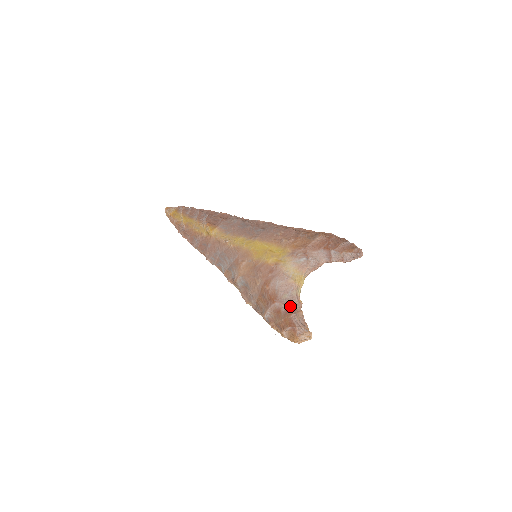
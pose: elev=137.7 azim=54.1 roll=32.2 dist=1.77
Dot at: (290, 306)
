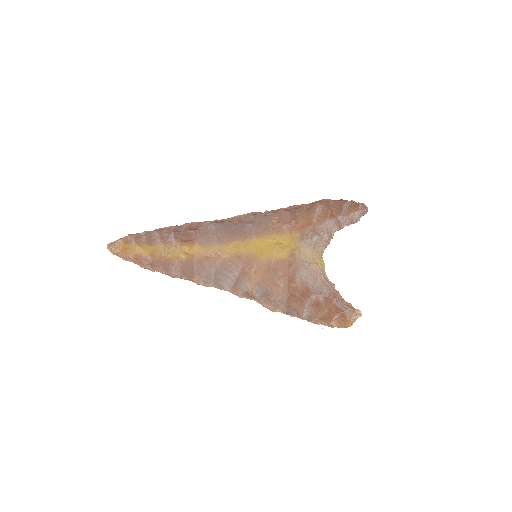
Dot at: (326, 293)
